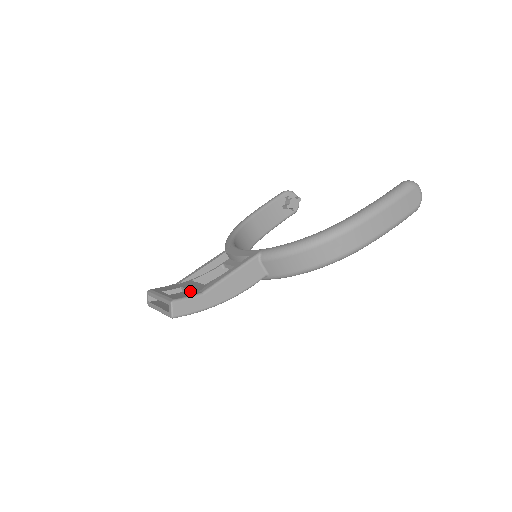
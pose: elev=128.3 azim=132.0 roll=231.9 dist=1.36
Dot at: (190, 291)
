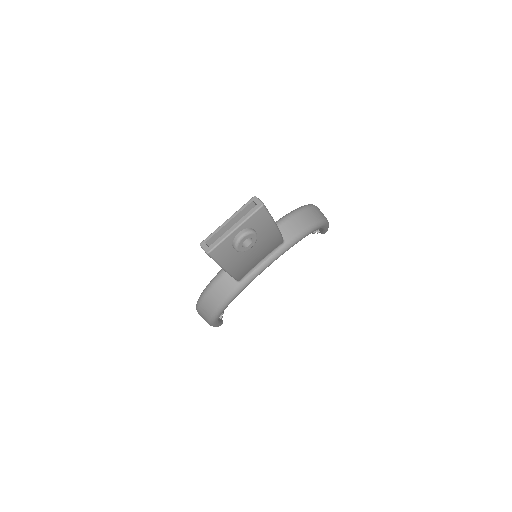
Dot at: occluded
